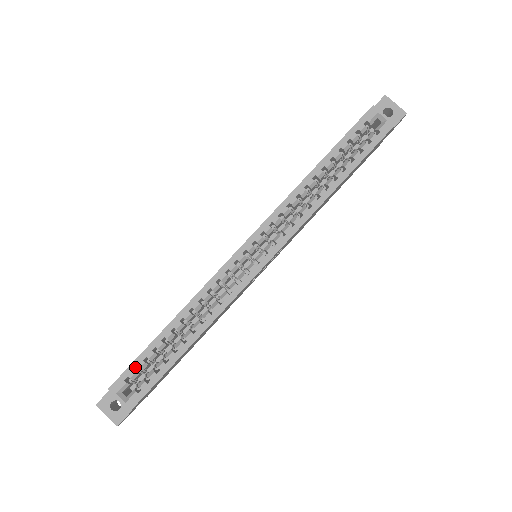
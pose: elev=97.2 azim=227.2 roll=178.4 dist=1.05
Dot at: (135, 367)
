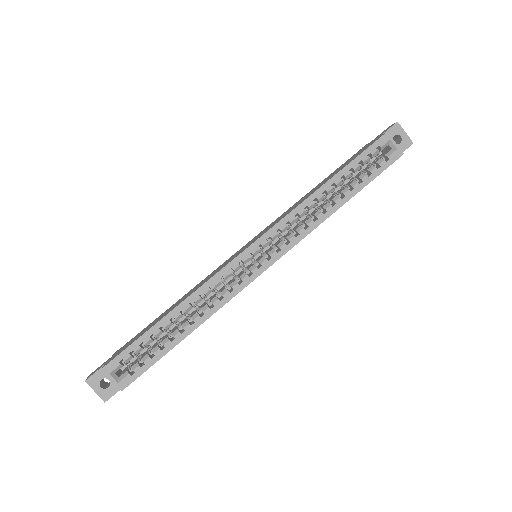
Dot at: (131, 351)
